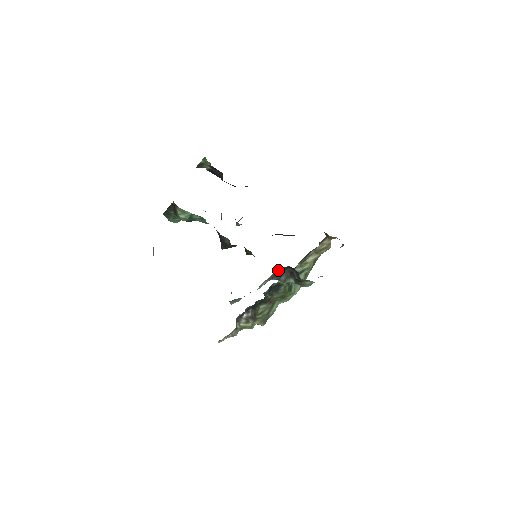
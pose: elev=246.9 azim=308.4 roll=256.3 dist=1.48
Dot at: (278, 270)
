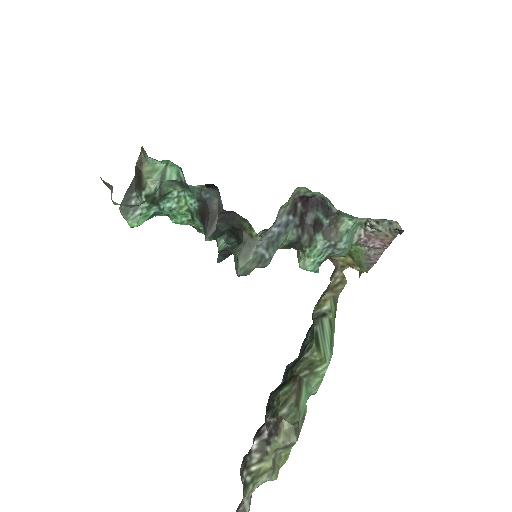
Dot at: (296, 207)
